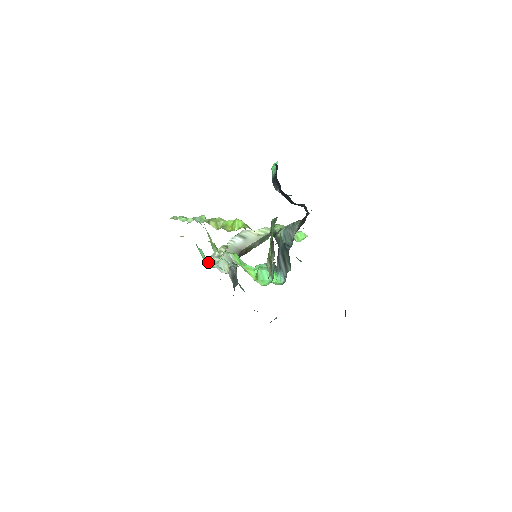
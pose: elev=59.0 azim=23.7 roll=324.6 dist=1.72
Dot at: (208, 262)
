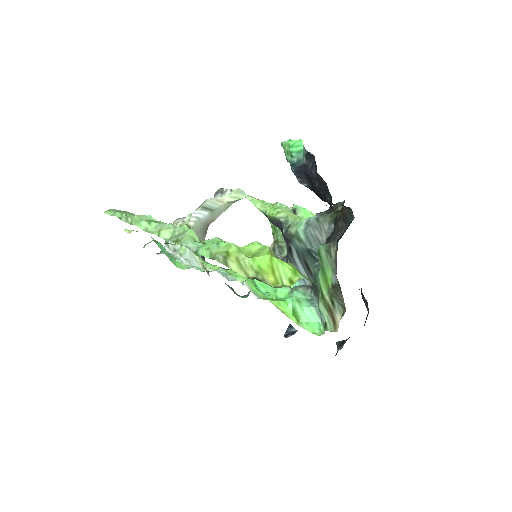
Dot at: (171, 256)
